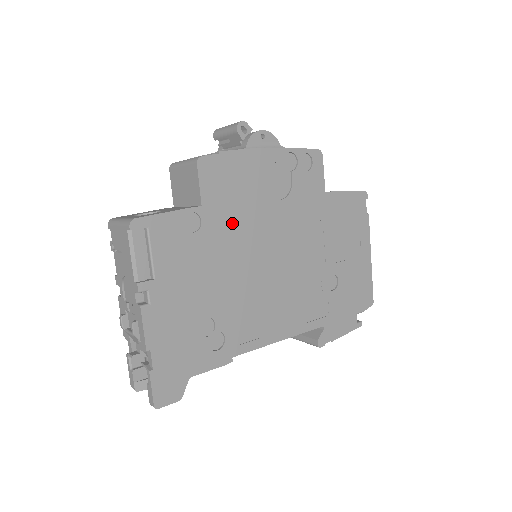
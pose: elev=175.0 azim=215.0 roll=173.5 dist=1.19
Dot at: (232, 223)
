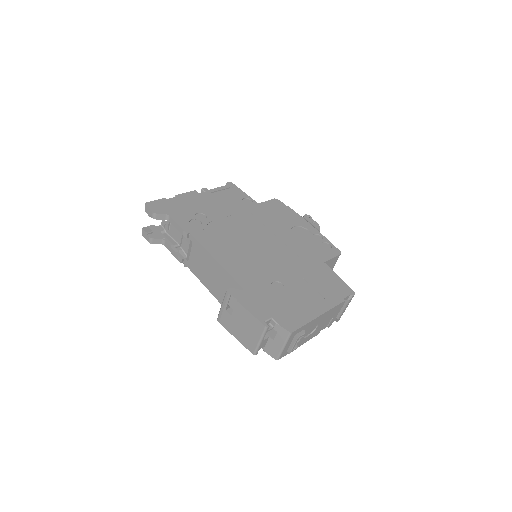
Dot at: (262, 217)
